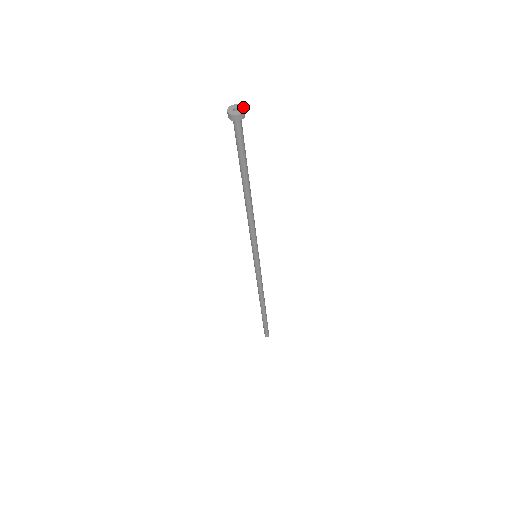
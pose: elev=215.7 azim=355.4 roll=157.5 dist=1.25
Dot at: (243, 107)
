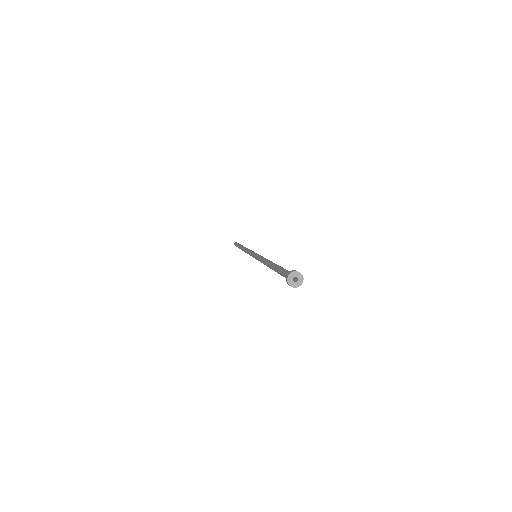
Dot at: occluded
